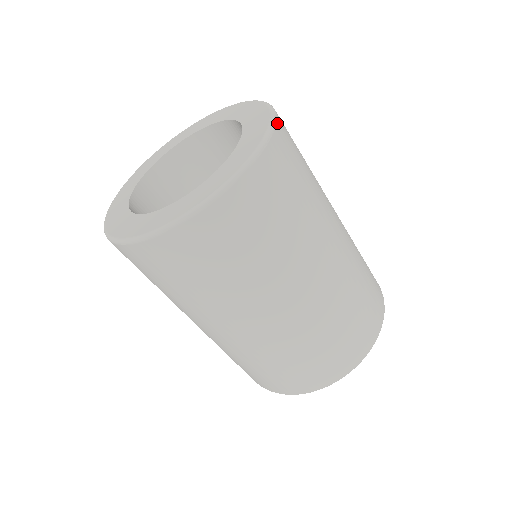
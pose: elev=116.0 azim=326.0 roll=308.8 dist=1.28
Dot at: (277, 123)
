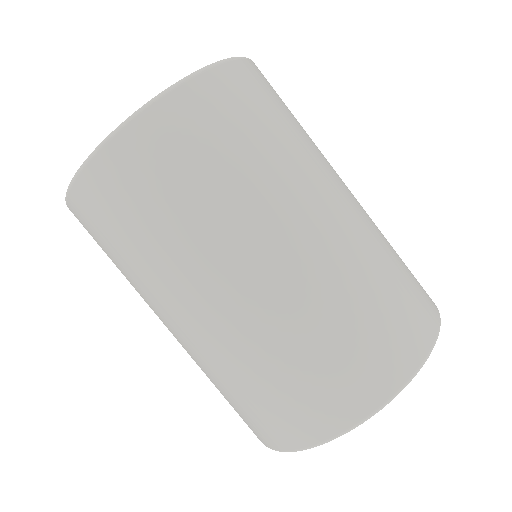
Dot at: occluded
